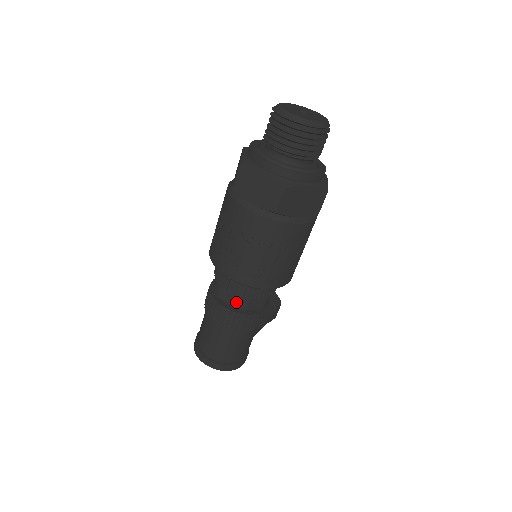
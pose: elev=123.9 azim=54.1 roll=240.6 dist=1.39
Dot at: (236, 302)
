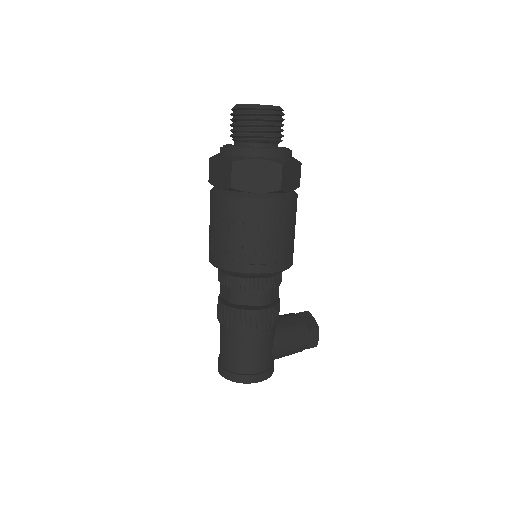
Dot at: (230, 296)
